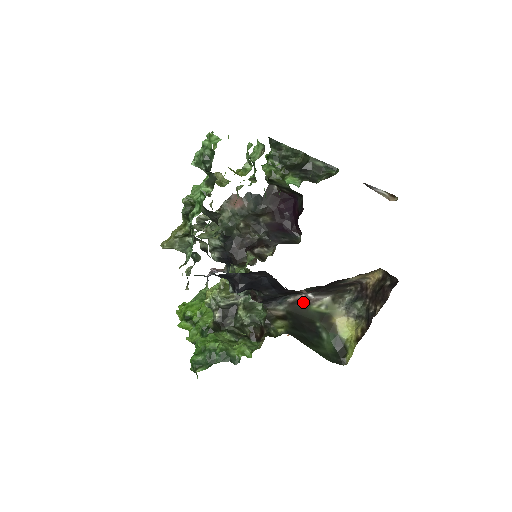
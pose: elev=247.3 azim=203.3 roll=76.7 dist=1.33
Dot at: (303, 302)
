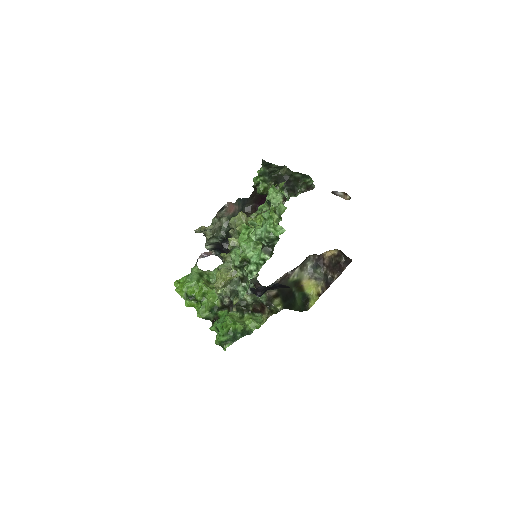
Dot at: (285, 278)
